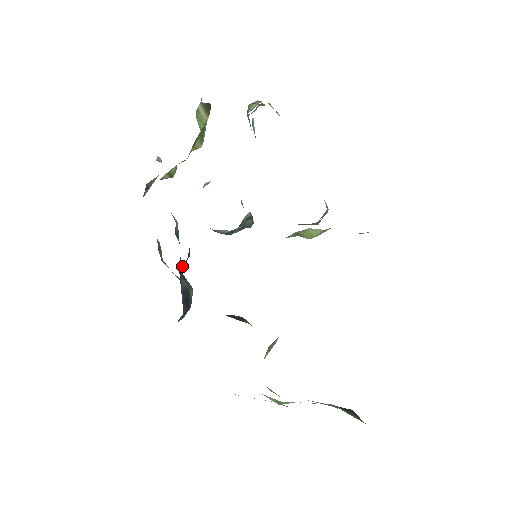
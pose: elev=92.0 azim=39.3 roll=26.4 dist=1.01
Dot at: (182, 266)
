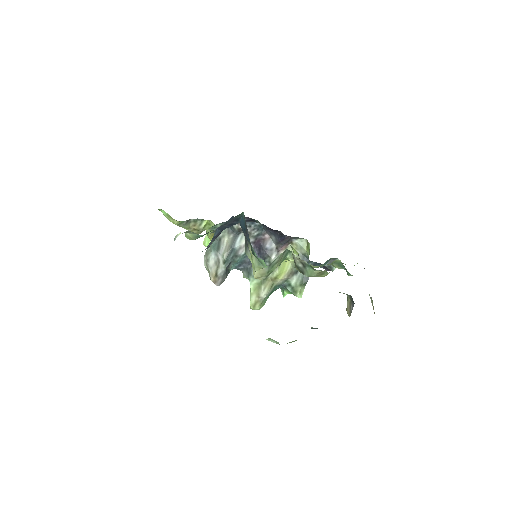
Dot at: occluded
